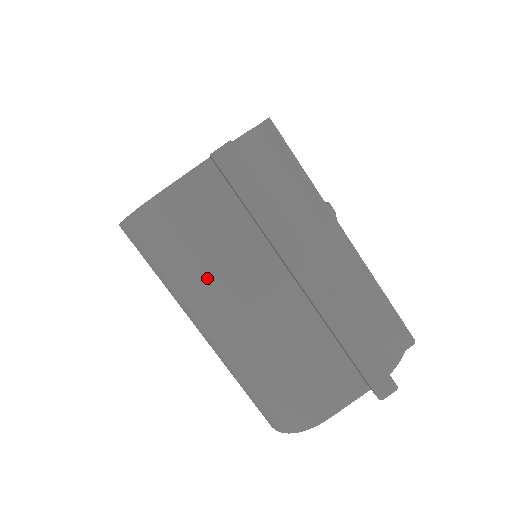
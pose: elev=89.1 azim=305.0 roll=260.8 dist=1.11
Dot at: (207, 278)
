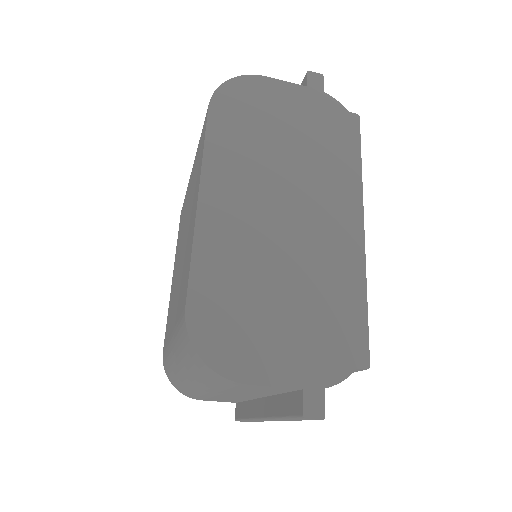
Dot at: (214, 388)
